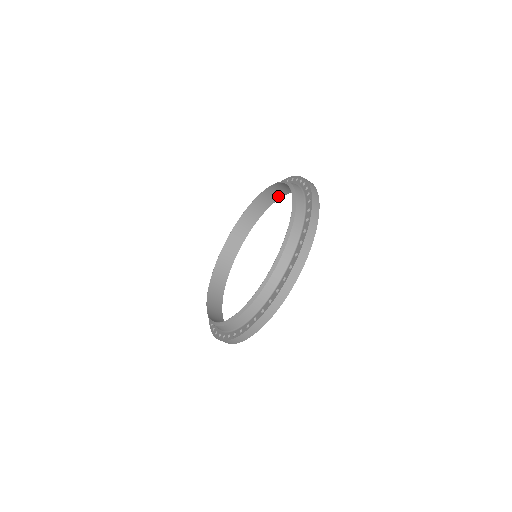
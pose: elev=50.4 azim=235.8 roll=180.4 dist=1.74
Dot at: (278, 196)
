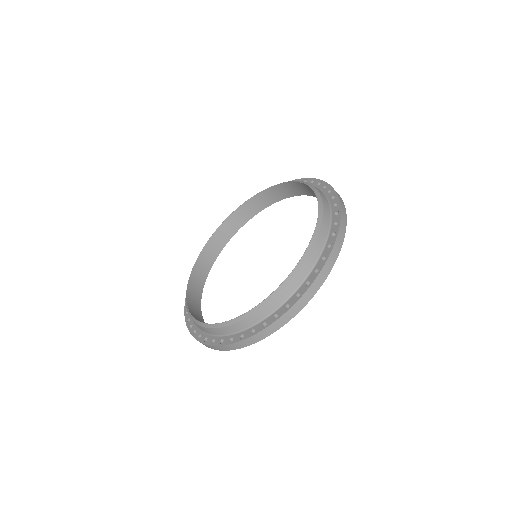
Dot at: (244, 220)
